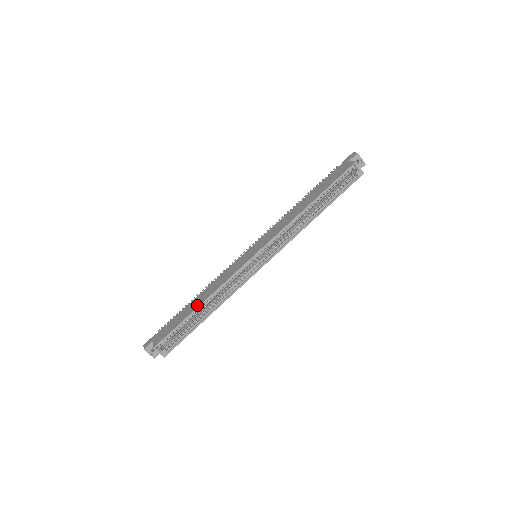
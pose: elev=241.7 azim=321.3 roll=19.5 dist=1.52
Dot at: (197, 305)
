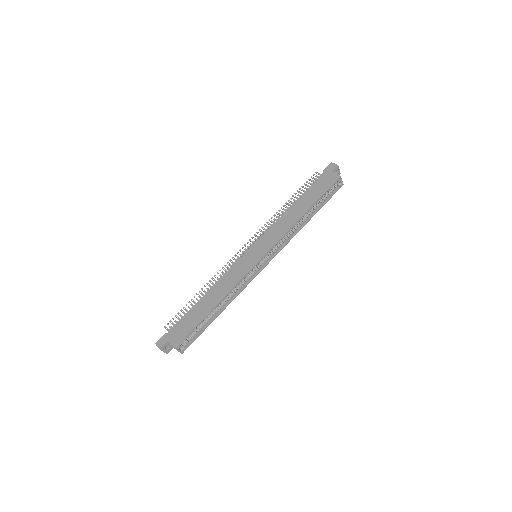
Dot at: (212, 306)
